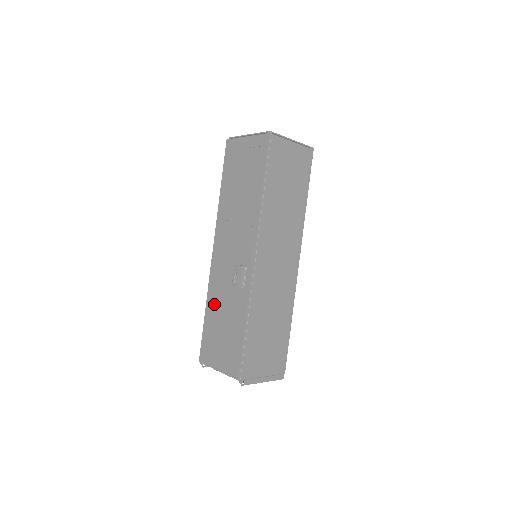
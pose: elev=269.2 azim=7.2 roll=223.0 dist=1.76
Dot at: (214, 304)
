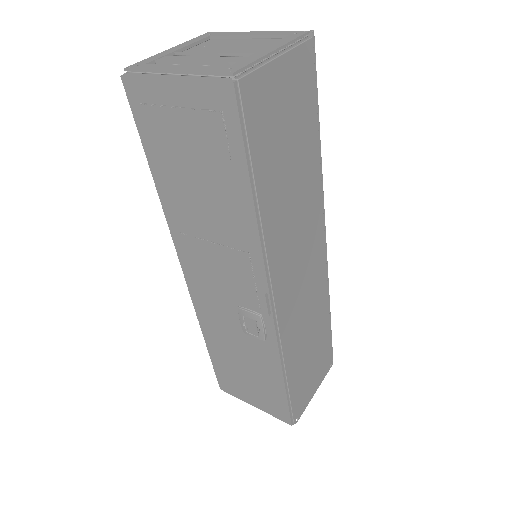
Dot at: (218, 340)
